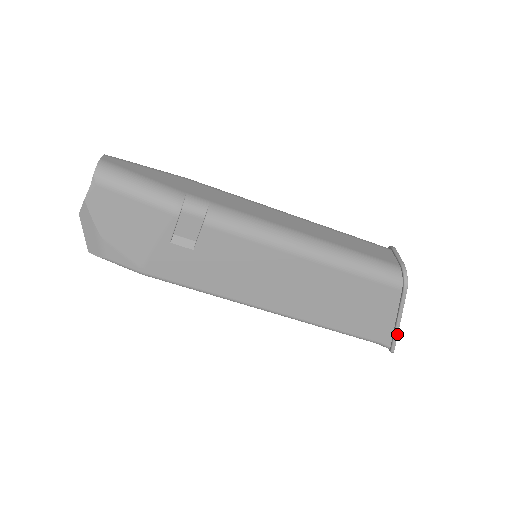
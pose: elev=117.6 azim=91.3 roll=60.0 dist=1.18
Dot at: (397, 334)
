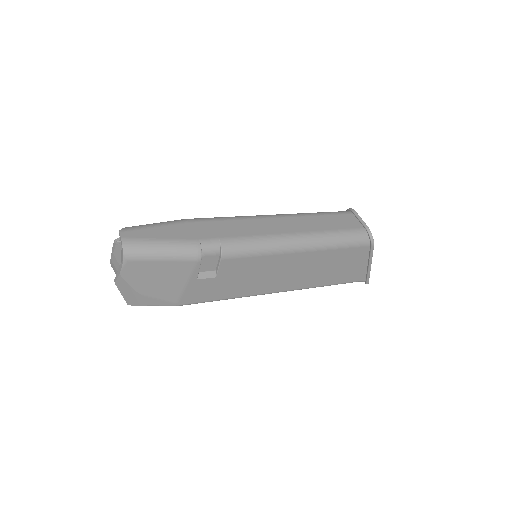
Dot at: occluded
